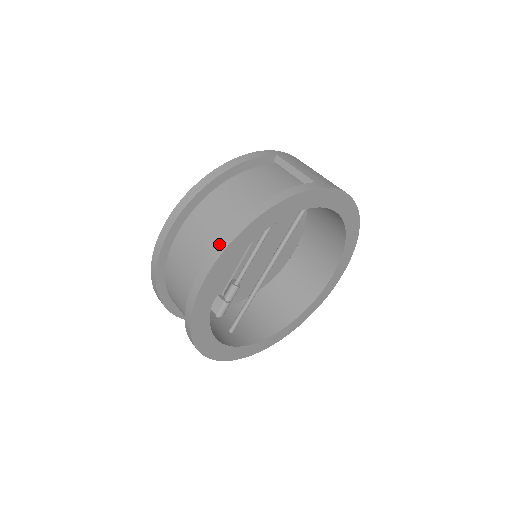
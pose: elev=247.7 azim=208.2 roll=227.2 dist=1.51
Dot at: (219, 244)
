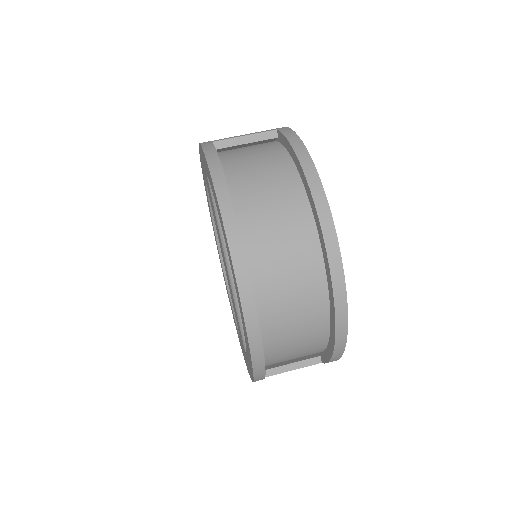
Dot at: (321, 218)
